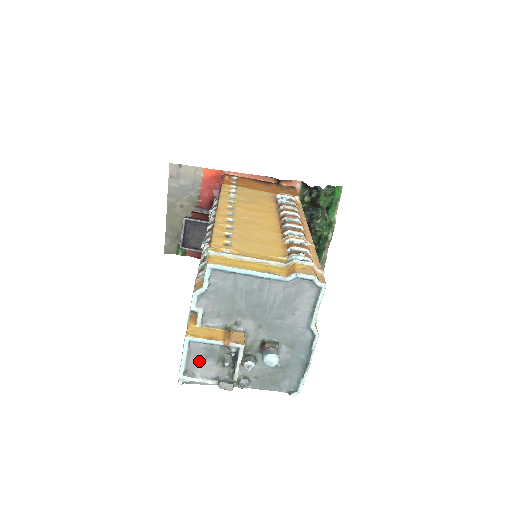
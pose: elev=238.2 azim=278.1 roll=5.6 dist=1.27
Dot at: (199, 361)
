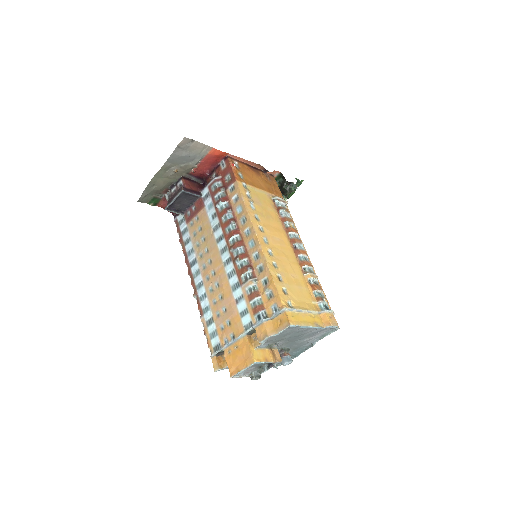
Dot at: (248, 368)
